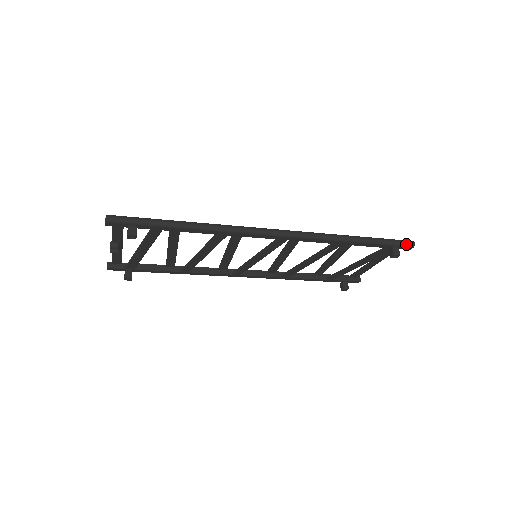
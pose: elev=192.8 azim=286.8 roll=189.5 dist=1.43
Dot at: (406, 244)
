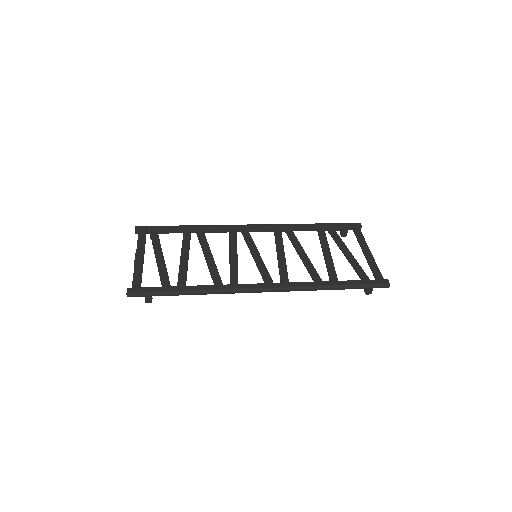
Dot at: occluded
